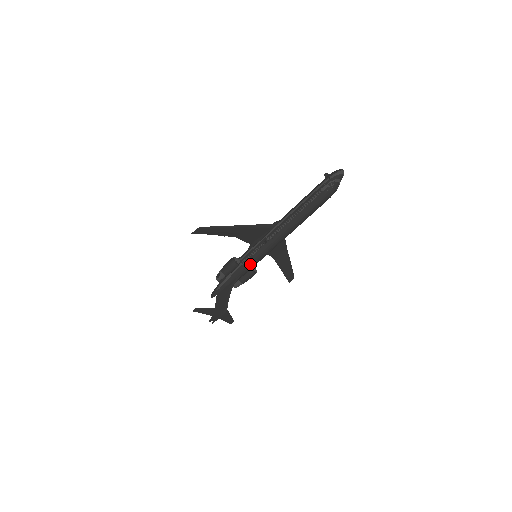
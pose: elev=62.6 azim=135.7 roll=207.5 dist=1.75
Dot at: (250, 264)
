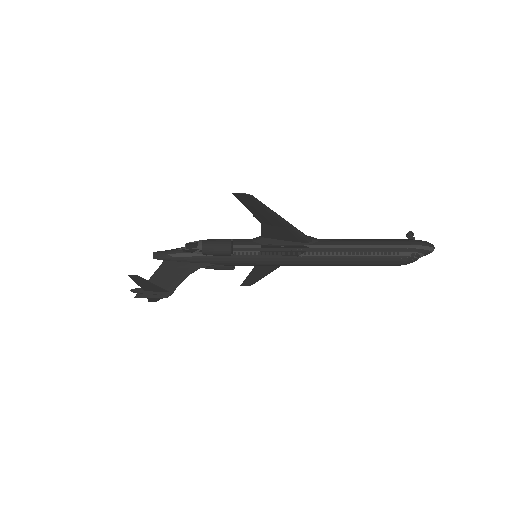
Dot at: (243, 262)
